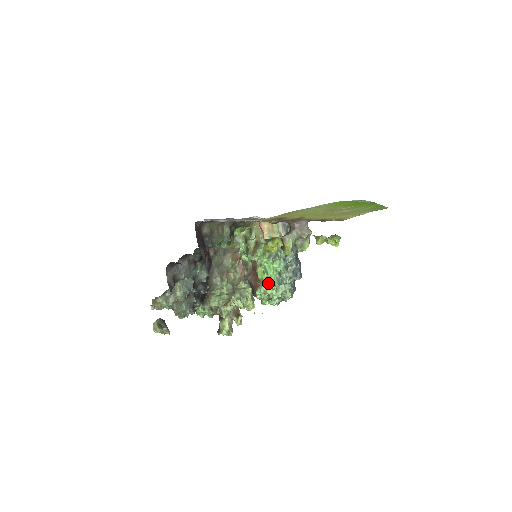
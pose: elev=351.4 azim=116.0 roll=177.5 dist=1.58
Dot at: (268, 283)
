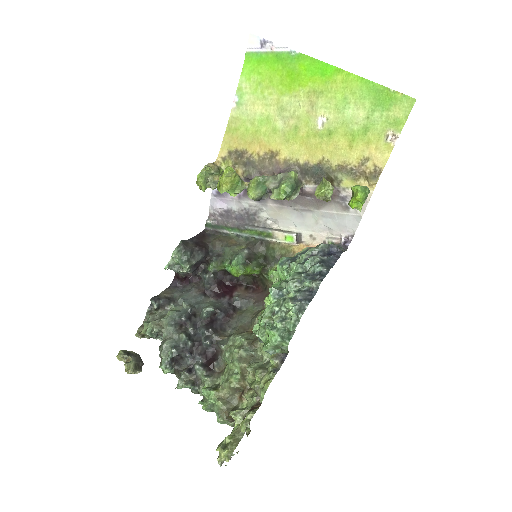
Dot at: occluded
